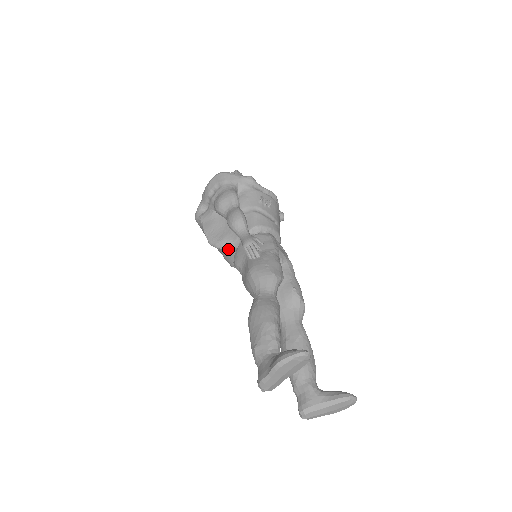
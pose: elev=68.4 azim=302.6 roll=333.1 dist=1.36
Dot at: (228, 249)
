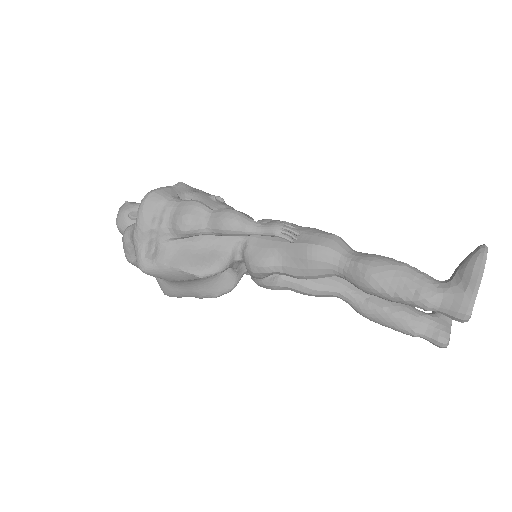
Dot at: (228, 267)
